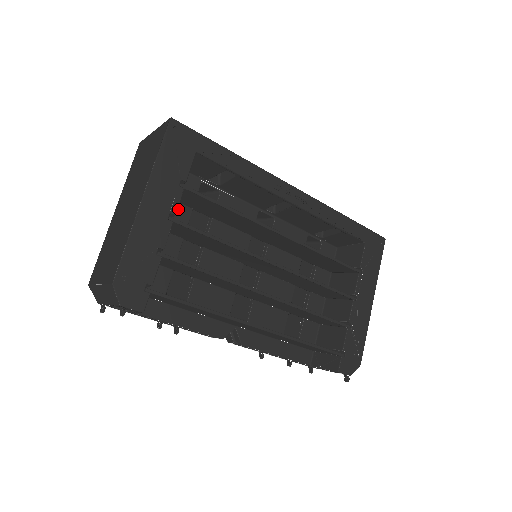
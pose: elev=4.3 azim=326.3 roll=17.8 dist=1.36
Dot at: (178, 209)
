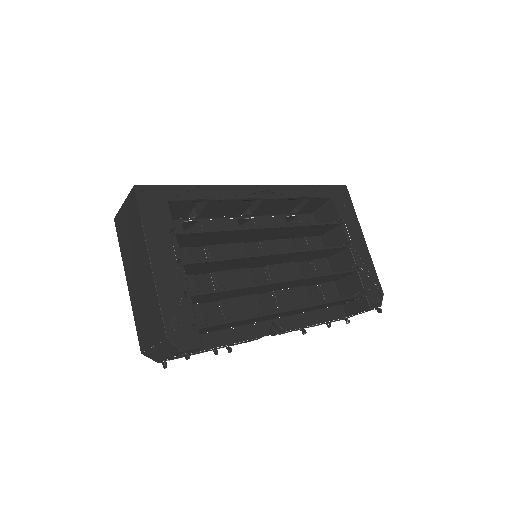
Dot at: occluded
